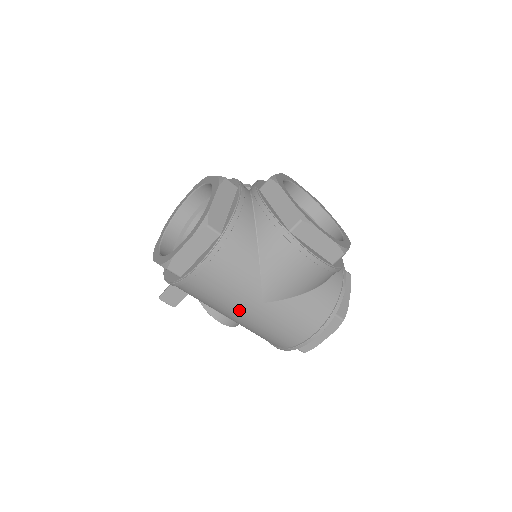
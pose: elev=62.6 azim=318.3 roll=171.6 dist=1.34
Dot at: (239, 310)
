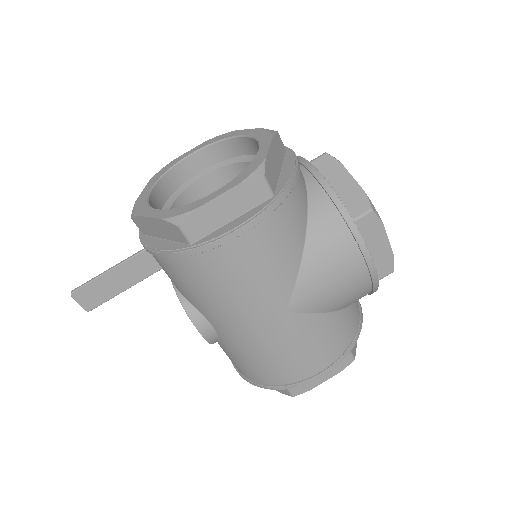
Dot at: (249, 316)
